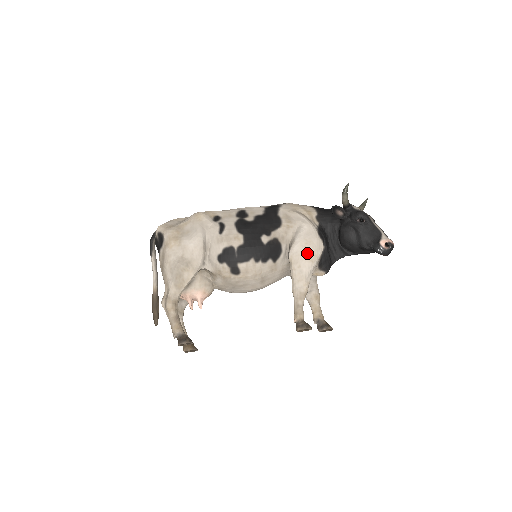
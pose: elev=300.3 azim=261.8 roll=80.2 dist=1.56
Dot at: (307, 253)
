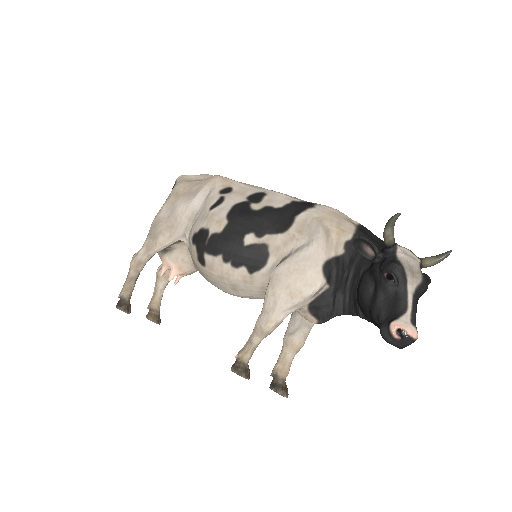
Dot at: (290, 283)
